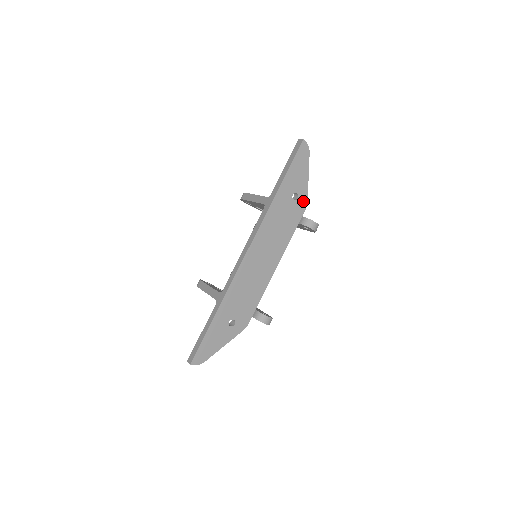
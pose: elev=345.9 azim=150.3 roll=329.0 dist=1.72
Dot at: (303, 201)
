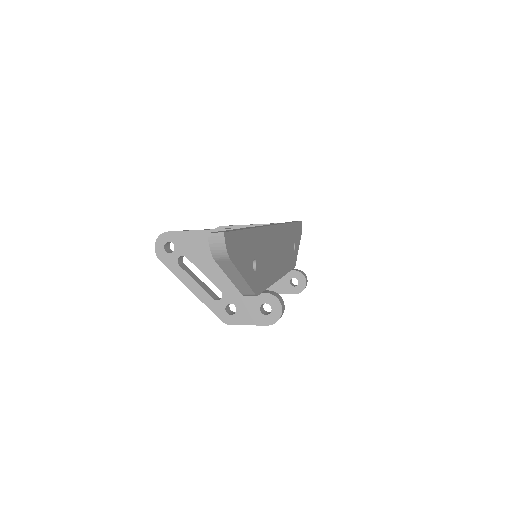
Dot at: (295, 259)
